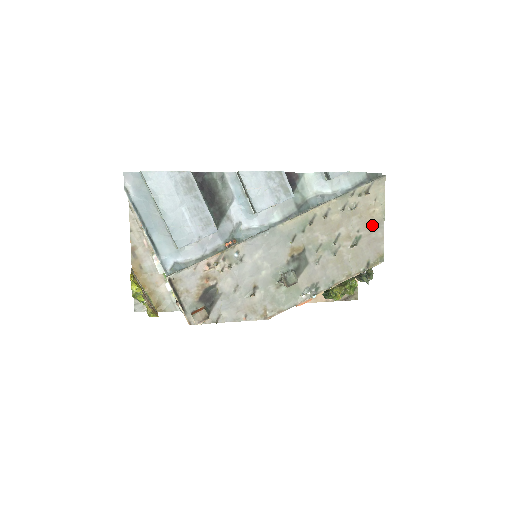
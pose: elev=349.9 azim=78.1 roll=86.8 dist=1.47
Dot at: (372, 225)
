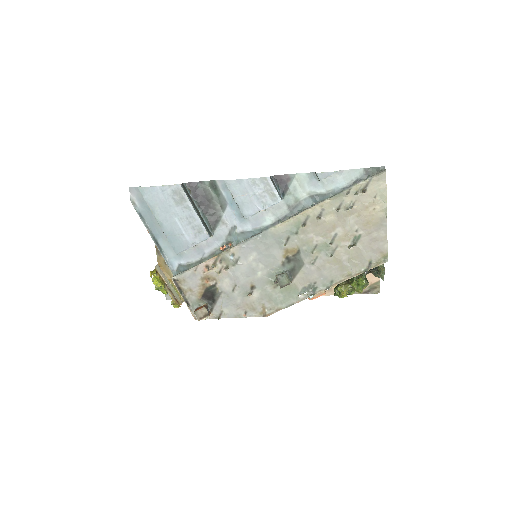
Dot at: (373, 224)
